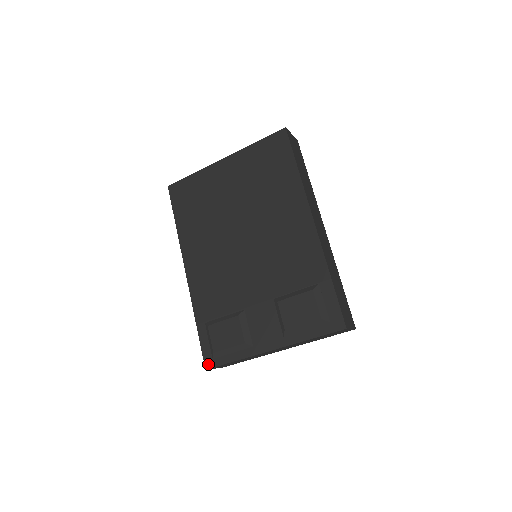
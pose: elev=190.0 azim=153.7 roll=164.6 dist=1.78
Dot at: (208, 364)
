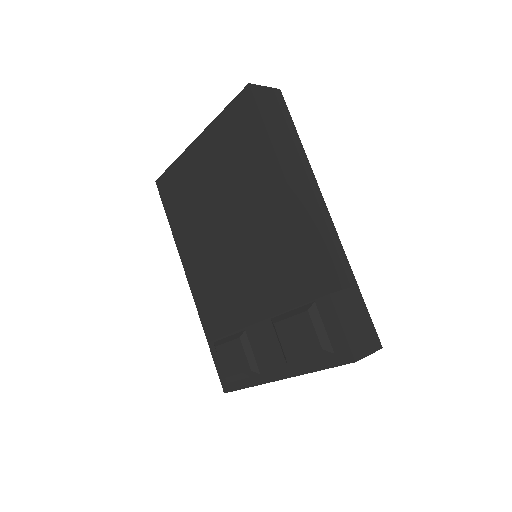
Dot at: (225, 387)
